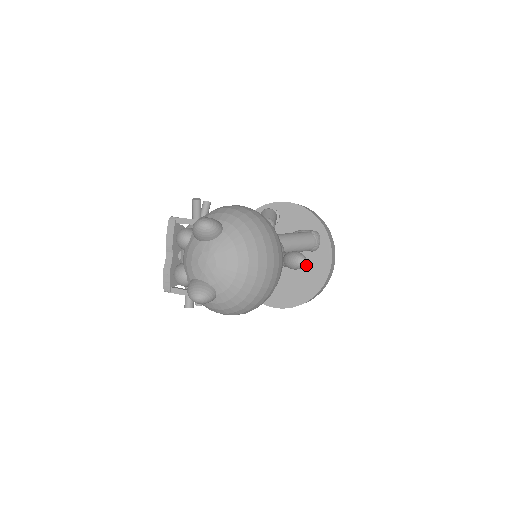
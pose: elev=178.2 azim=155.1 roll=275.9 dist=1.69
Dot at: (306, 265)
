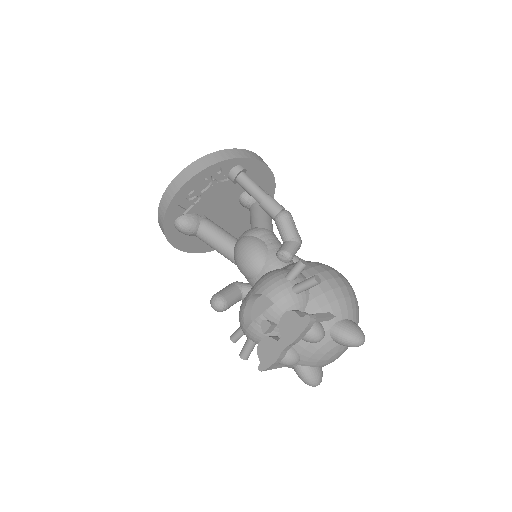
Dot at: (241, 219)
